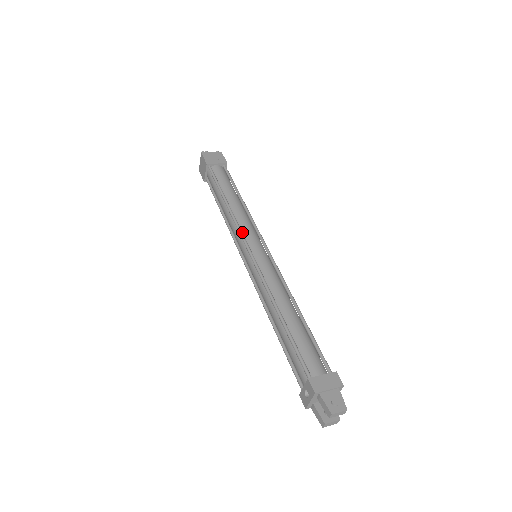
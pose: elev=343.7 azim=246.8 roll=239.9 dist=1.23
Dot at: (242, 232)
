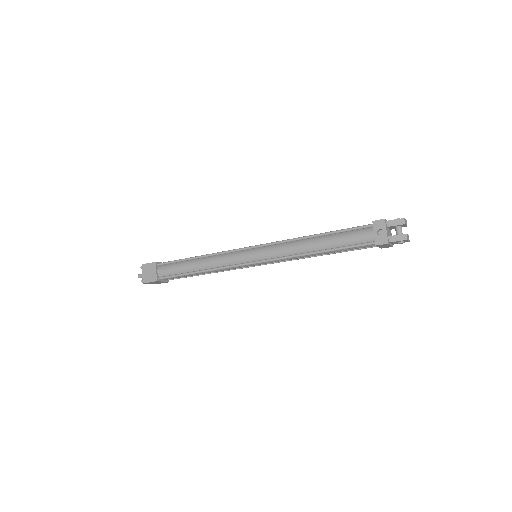
Dot at: (233, 252)
